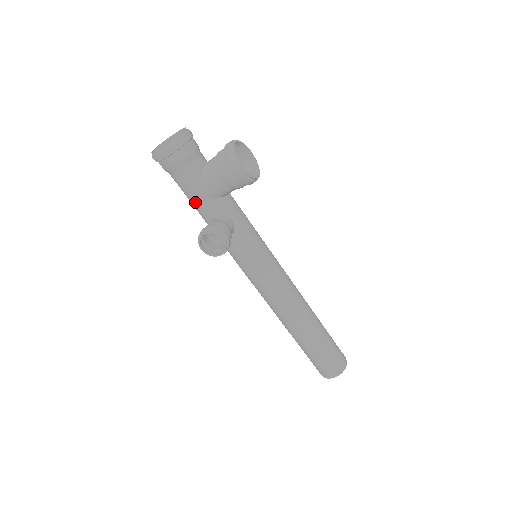
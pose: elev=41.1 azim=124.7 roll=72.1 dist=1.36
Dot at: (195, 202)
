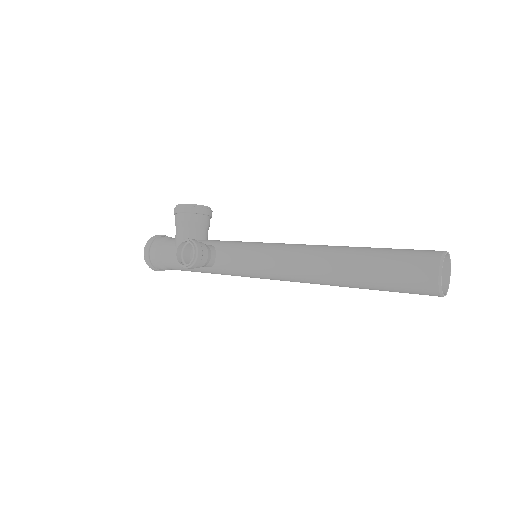
Dot at: occluded
